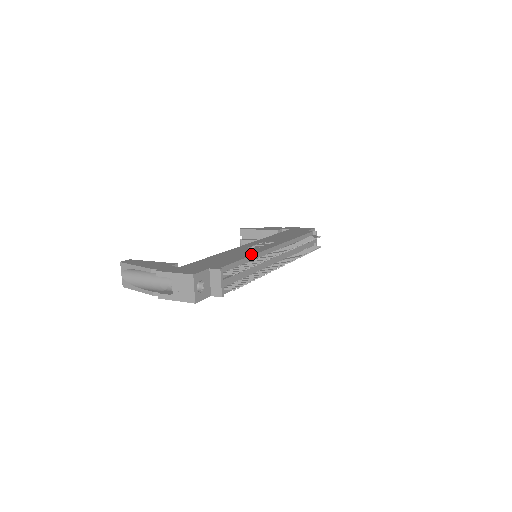
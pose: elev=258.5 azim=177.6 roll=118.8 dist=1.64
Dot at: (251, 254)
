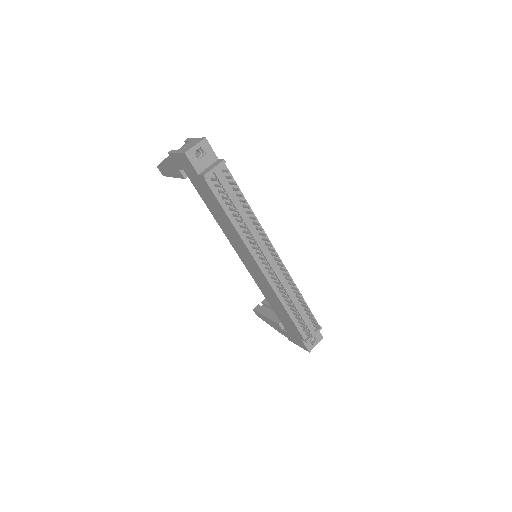
Dot at: (254, 215)
